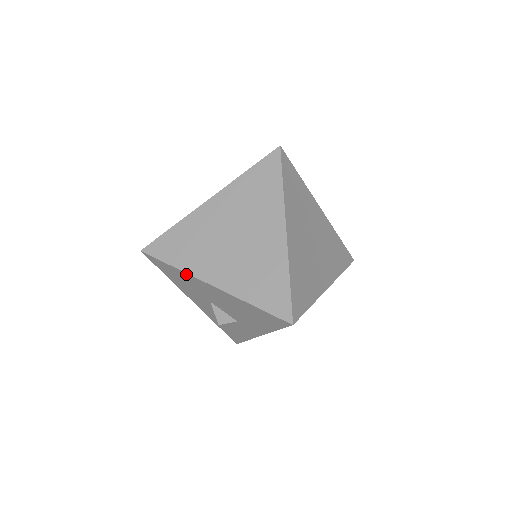
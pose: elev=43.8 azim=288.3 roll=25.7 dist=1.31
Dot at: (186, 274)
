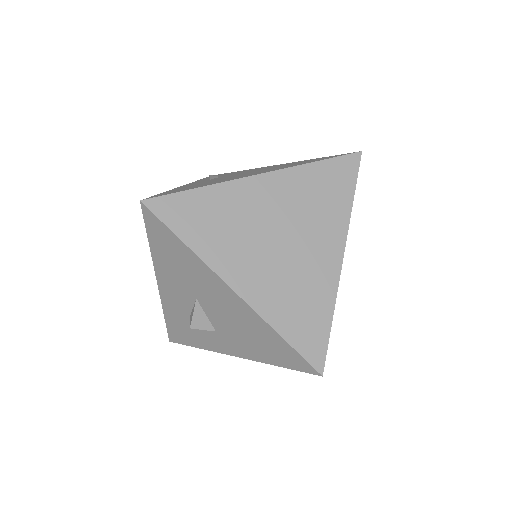
Dot at: (200, 261)
